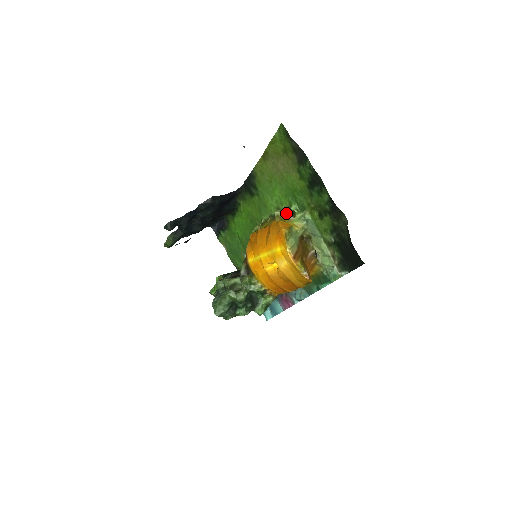
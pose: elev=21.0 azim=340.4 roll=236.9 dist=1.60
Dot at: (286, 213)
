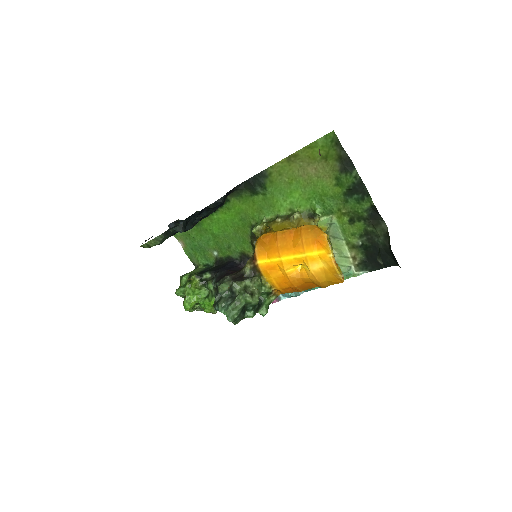
Dot at: (306, 216)
